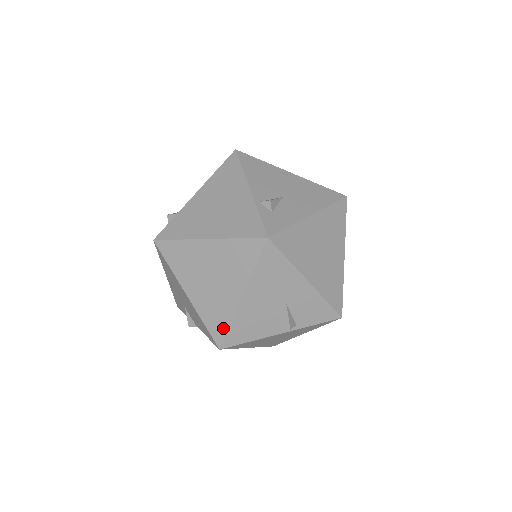
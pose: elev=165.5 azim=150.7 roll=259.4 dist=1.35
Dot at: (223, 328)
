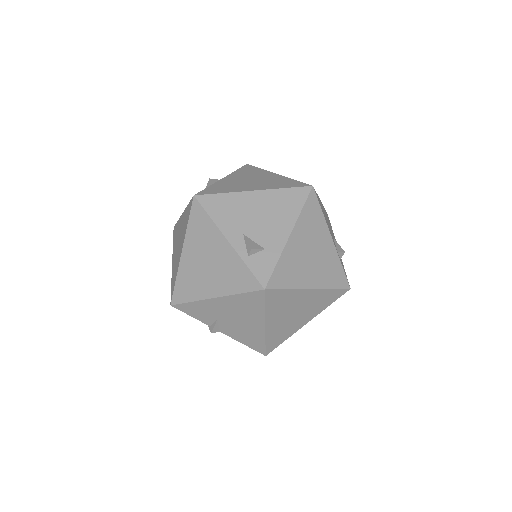
Dot at: (279, 343)
